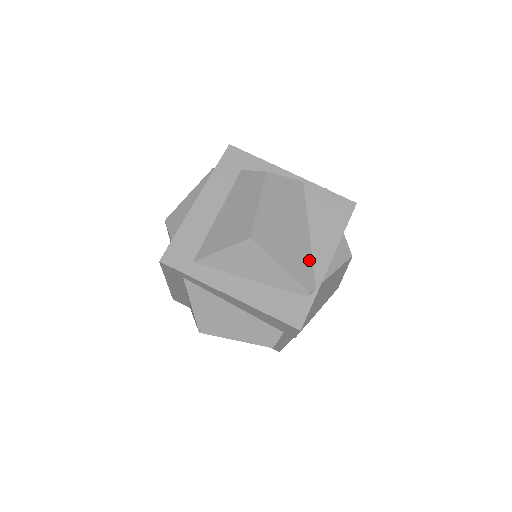
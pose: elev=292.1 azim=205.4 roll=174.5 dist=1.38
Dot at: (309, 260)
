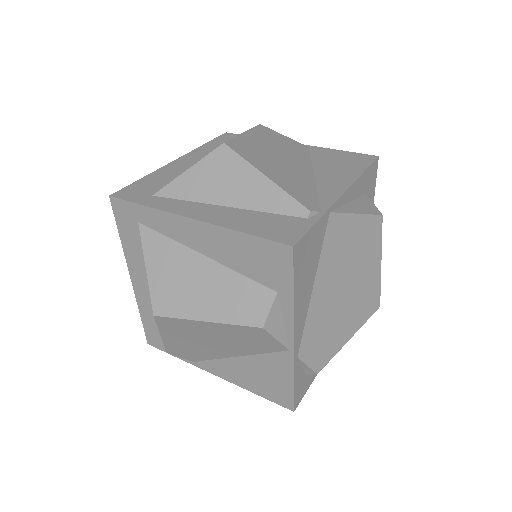
Dot at: (311, 190)
